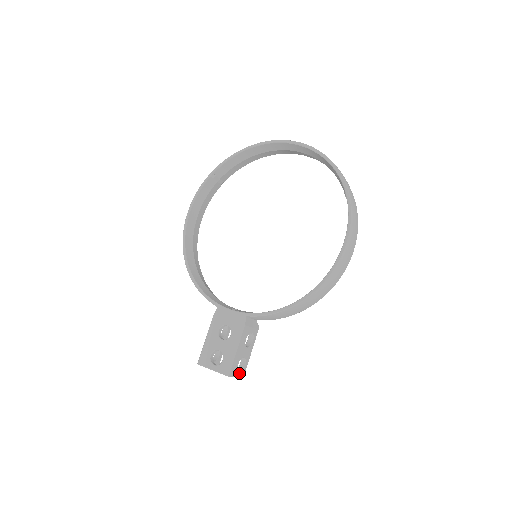
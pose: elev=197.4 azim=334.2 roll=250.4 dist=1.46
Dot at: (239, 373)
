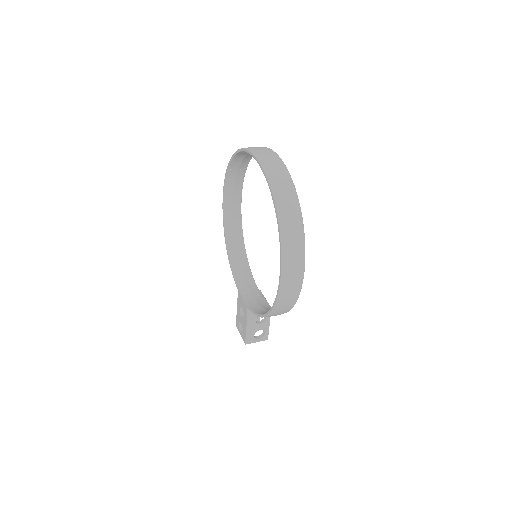
Dot at: (259, 339)
